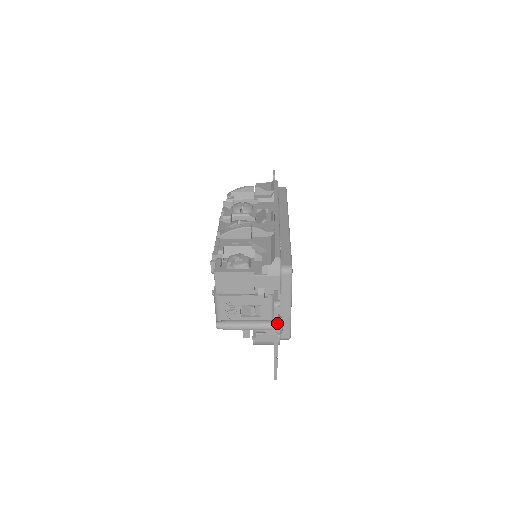
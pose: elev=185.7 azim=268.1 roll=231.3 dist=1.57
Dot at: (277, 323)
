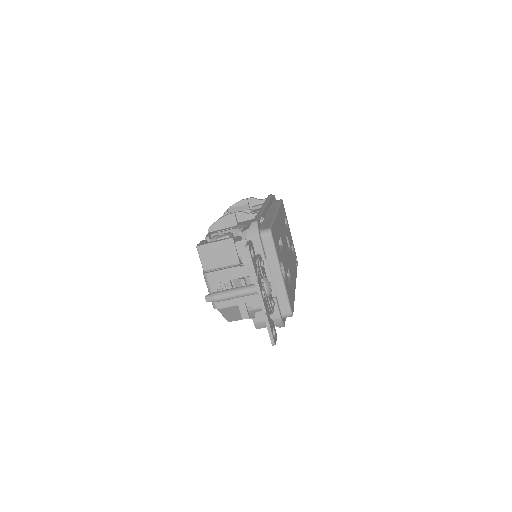
Dot at: (254, 269)
